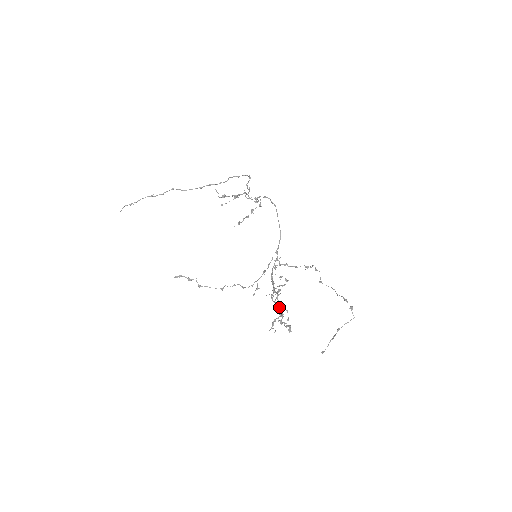
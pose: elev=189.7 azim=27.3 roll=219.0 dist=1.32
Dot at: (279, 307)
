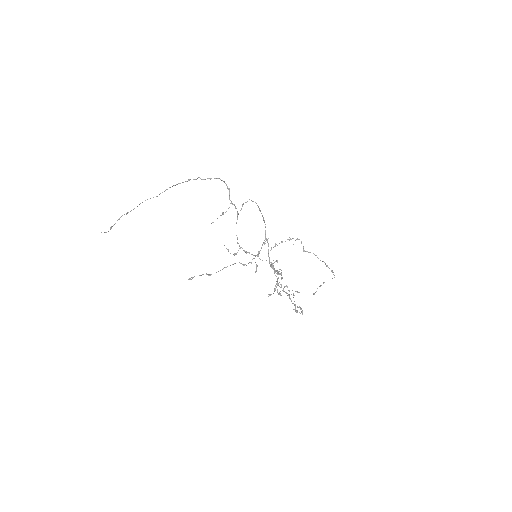
Dot at: (288, 295)
